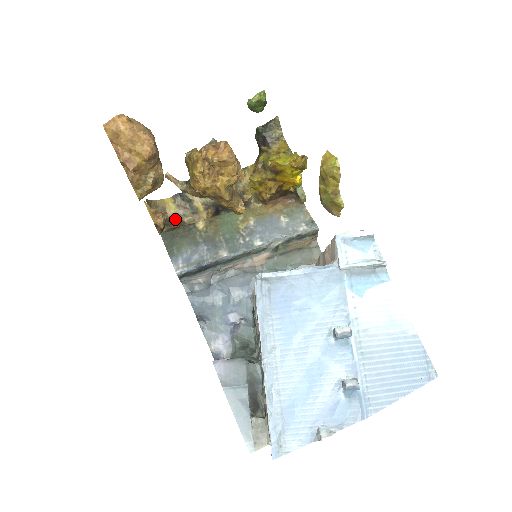
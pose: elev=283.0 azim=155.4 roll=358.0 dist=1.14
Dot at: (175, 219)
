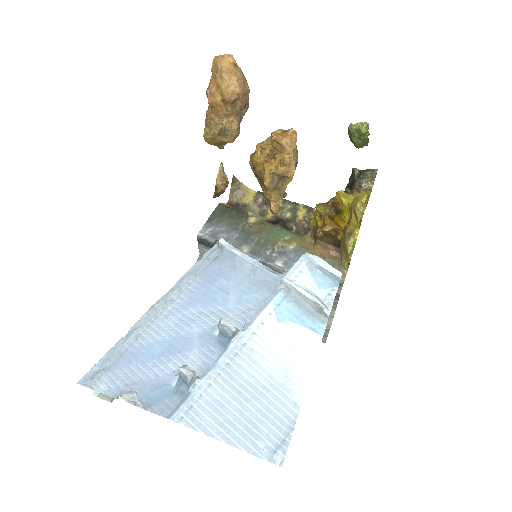
Dot at: (243, 207)
